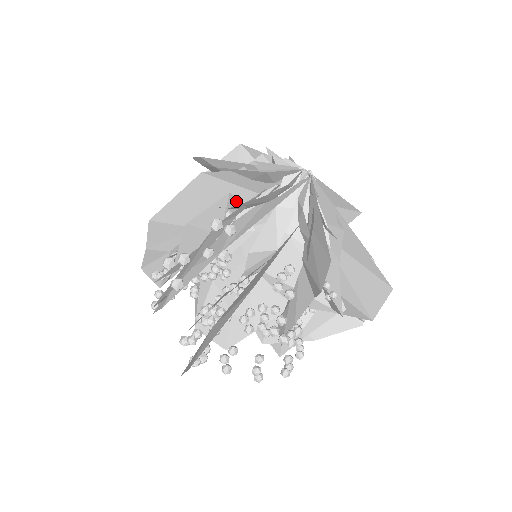
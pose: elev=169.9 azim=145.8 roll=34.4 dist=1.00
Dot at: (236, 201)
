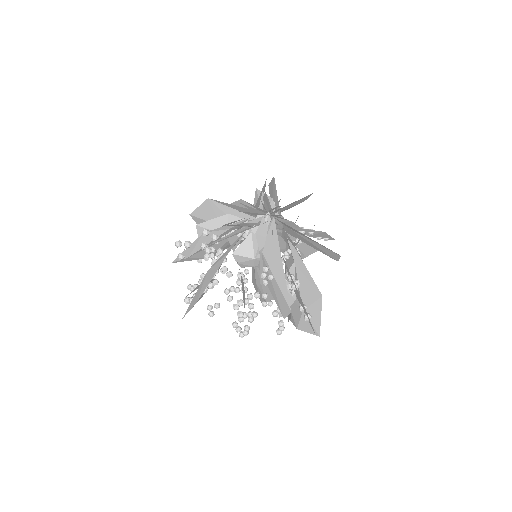
Dot at: (239, 219)
